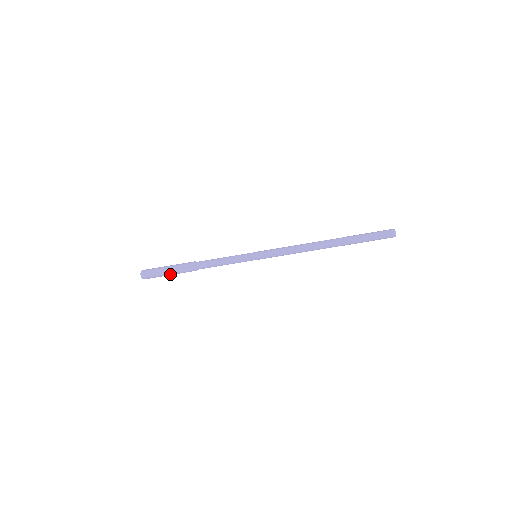
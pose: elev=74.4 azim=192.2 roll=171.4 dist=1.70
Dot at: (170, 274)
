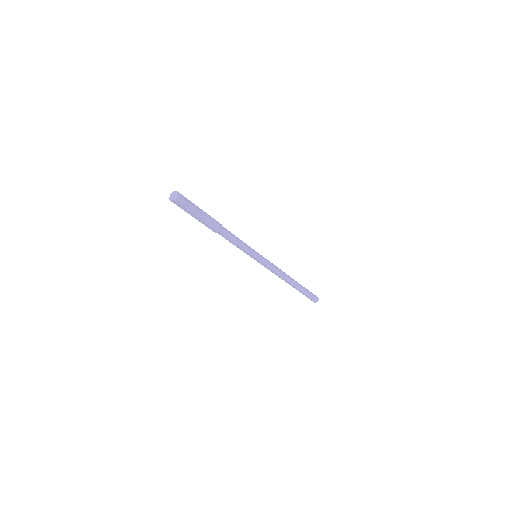
Dot at: (198, 218)
